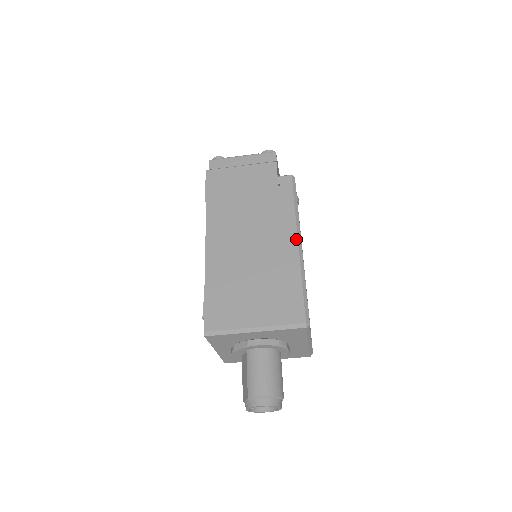
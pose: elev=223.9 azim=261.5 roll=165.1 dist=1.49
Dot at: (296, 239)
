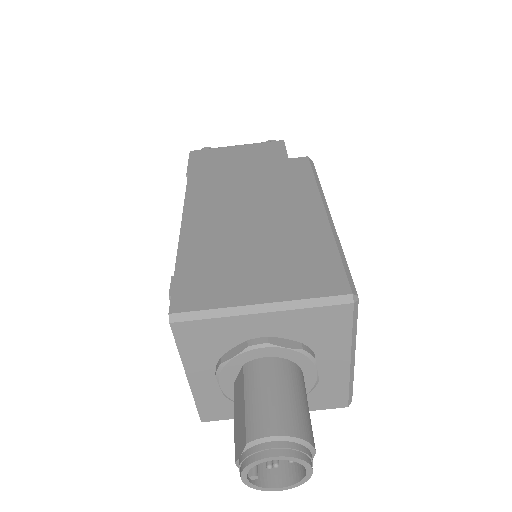
Dot at: (320, 202)
